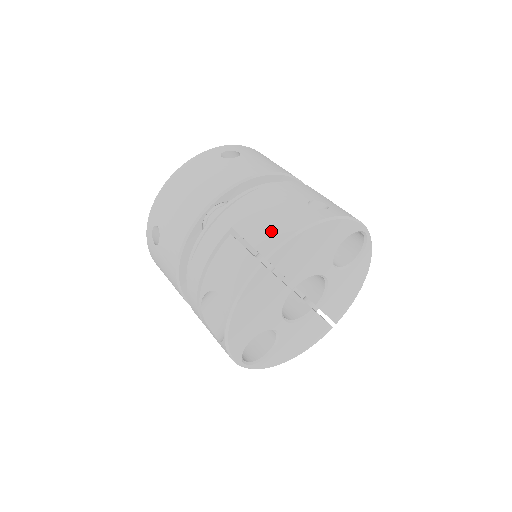
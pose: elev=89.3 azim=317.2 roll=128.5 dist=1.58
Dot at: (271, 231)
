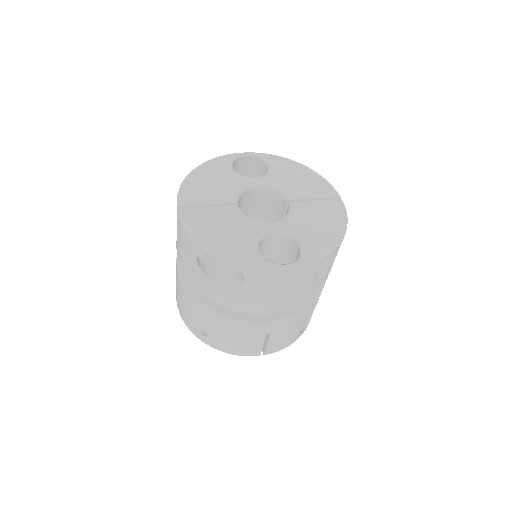
Dot at: occluded
